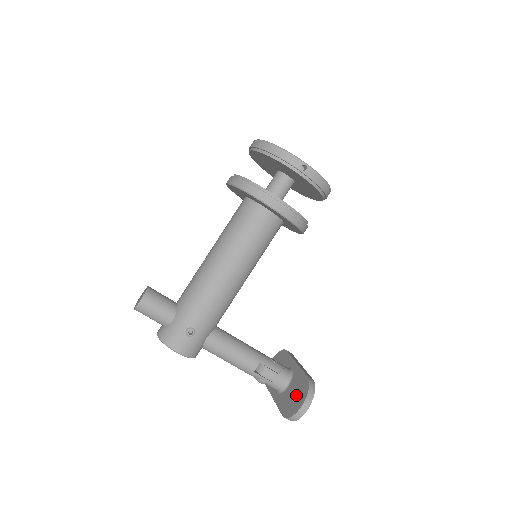
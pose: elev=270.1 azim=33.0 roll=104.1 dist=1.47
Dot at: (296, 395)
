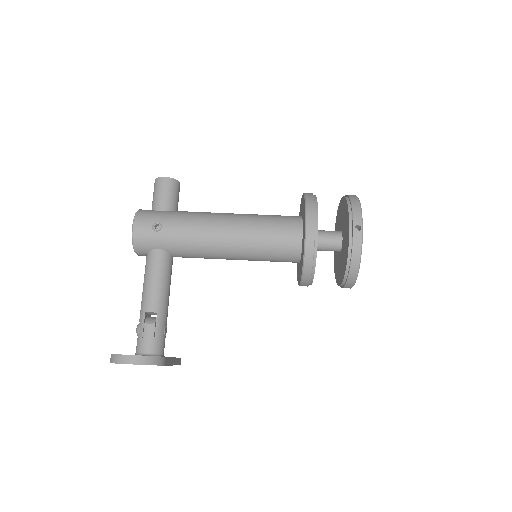
Dot at: occluded
